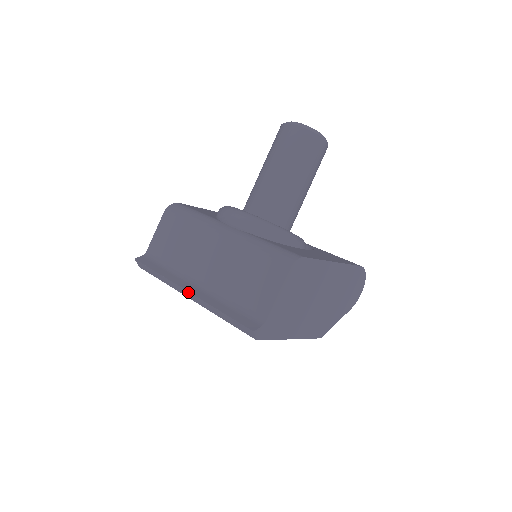
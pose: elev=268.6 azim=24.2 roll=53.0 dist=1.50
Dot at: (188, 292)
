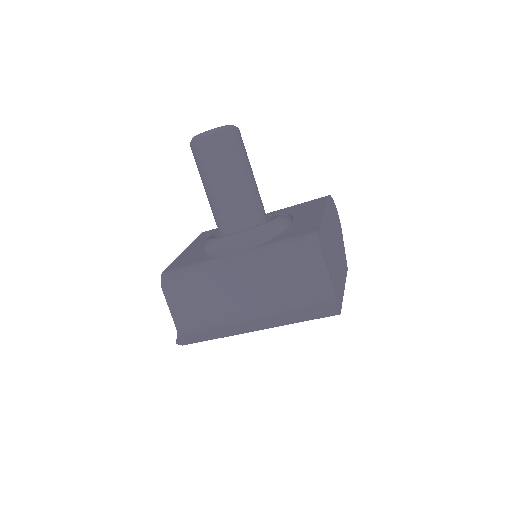
Dot at: (253, 329)
